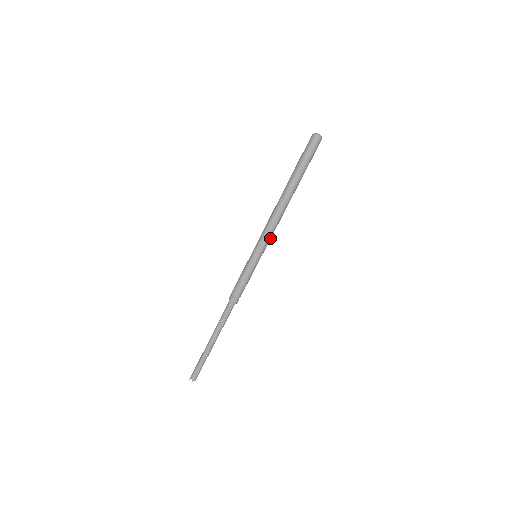
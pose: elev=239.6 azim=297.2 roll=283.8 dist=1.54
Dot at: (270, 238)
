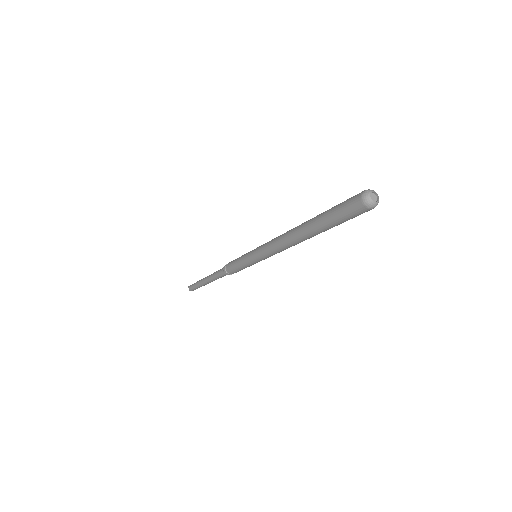
Dot at: (273, 254)
